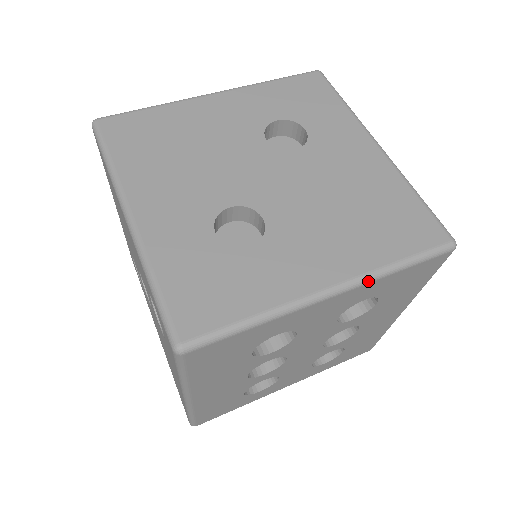
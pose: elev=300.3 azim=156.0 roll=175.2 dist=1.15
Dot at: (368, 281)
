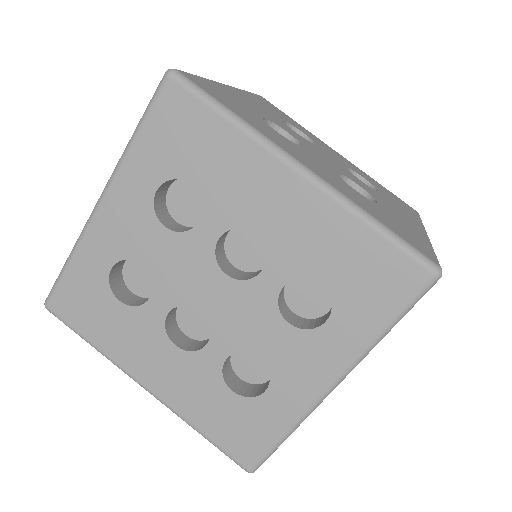
Dot at: (116, 171)
